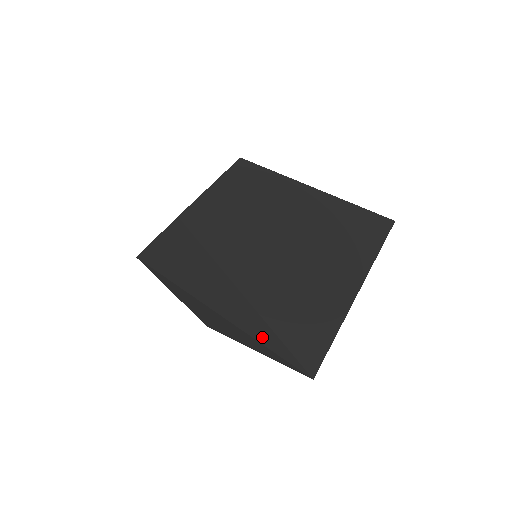
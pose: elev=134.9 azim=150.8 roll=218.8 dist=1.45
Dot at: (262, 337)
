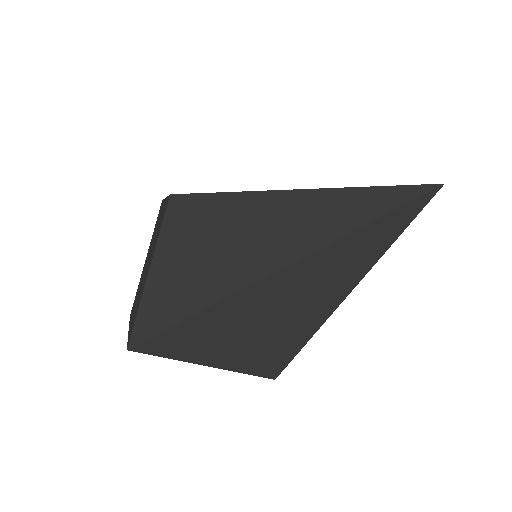
Dot at: (364, 213)
